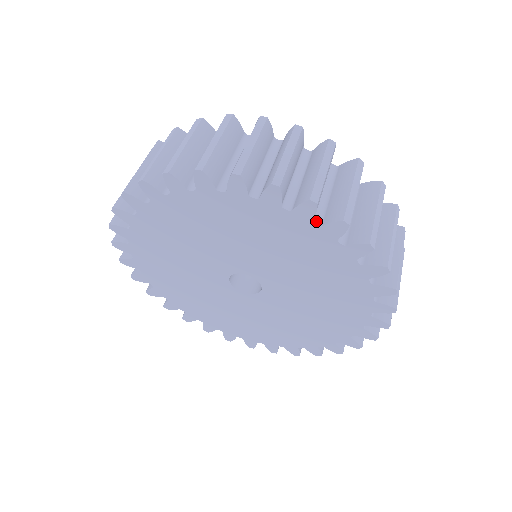
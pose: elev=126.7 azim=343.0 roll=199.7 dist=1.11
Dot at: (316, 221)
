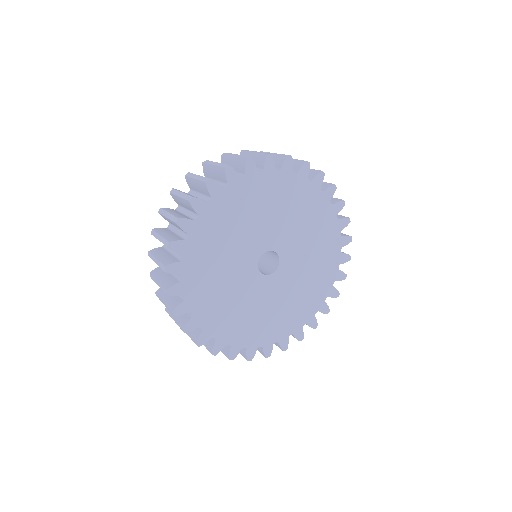
Dot at: (329, 202)
